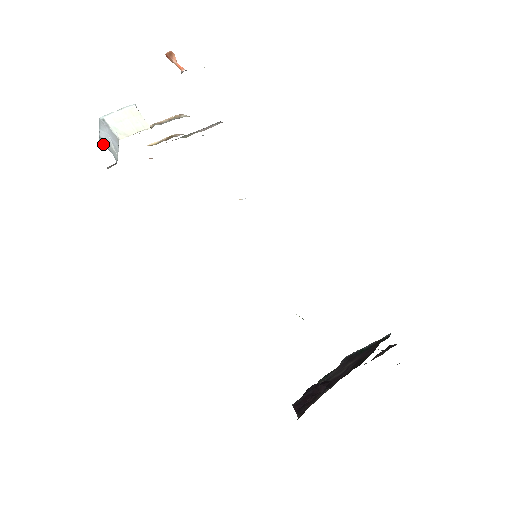
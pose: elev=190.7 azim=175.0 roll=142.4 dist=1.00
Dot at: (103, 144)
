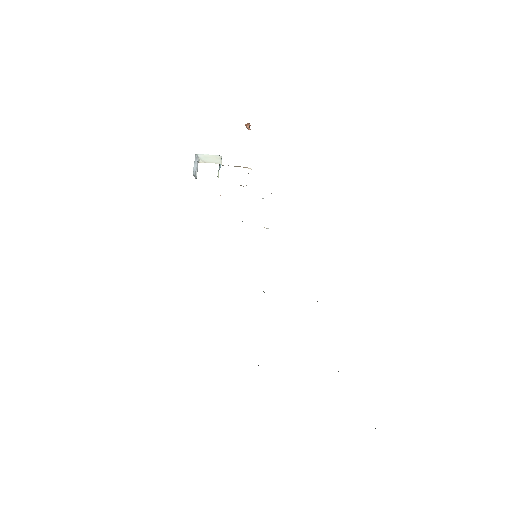
Dot at: (194, 176)
